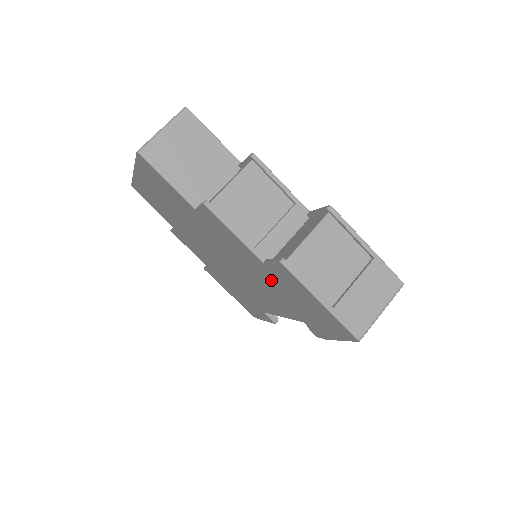
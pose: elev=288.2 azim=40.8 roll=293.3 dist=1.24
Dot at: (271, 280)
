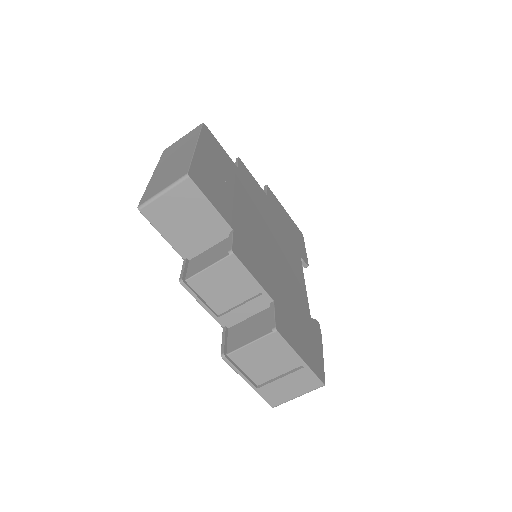
Dot at: occluded
